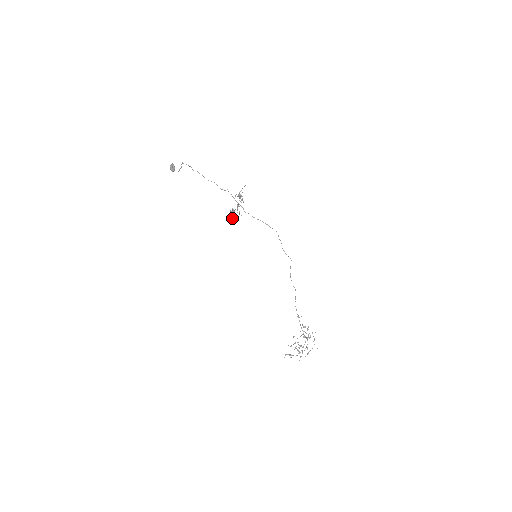
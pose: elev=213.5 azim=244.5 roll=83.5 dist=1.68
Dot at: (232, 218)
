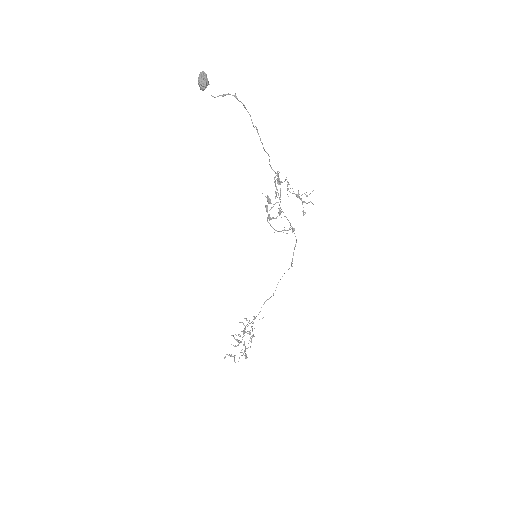
Dot at: (269, 217)
